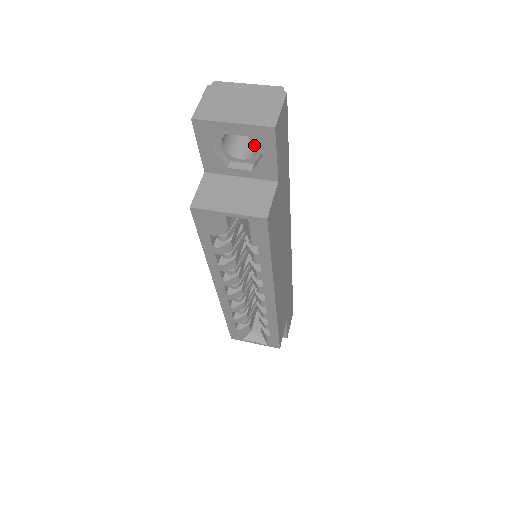
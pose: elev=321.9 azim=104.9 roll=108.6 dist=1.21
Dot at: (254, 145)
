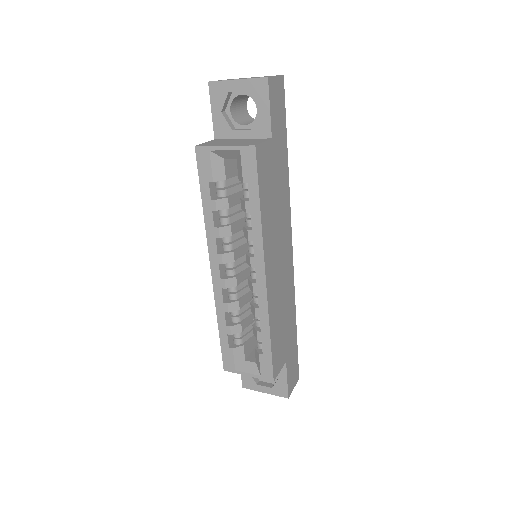
Dot at: occluded
